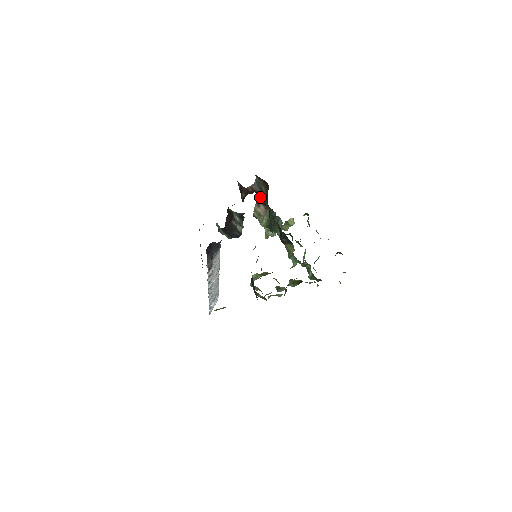
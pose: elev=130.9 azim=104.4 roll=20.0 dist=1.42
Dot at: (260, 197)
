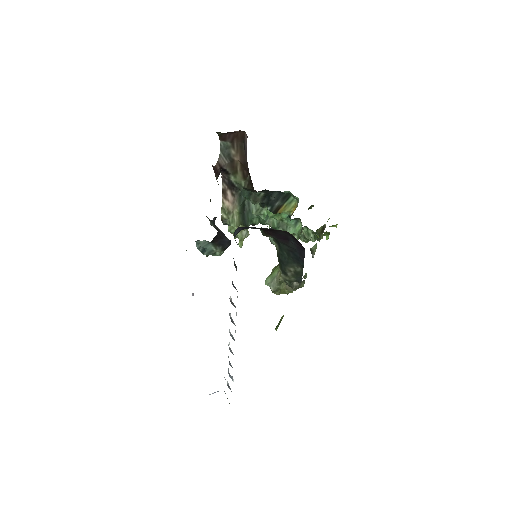
Dot at: (226, 178)
